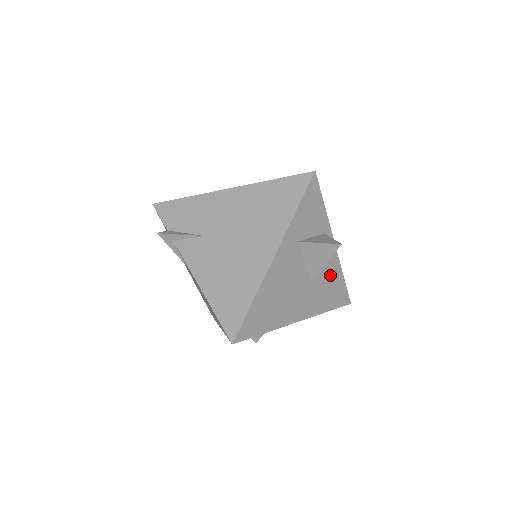
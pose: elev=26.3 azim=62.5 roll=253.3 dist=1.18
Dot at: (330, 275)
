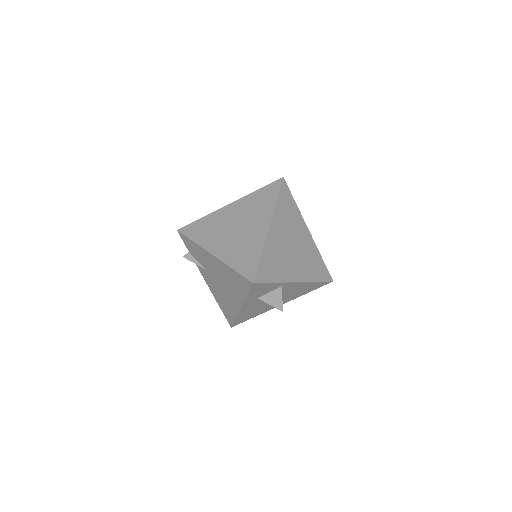
Dot at: (301, 288)
